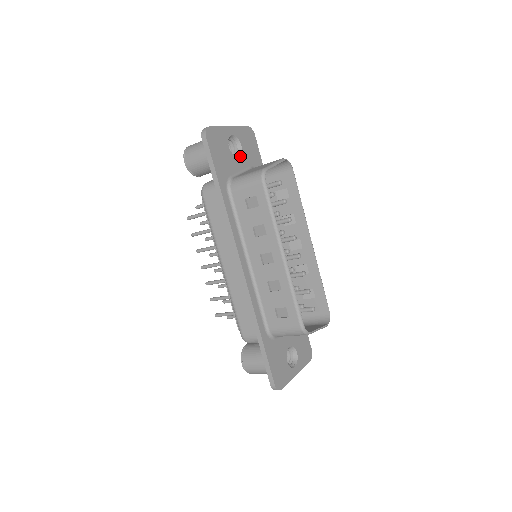
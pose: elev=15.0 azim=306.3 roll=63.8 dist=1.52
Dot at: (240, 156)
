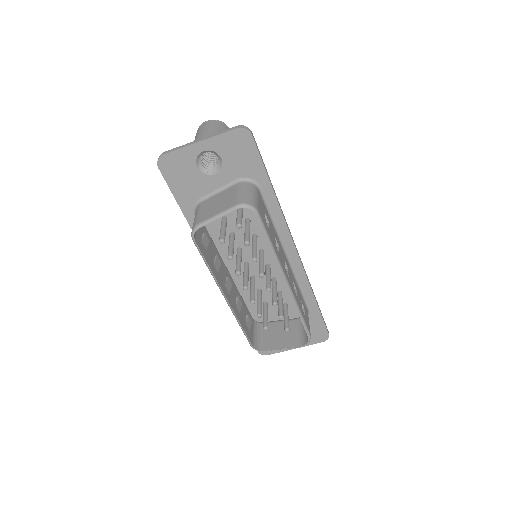
Dot at: (219, 172)
